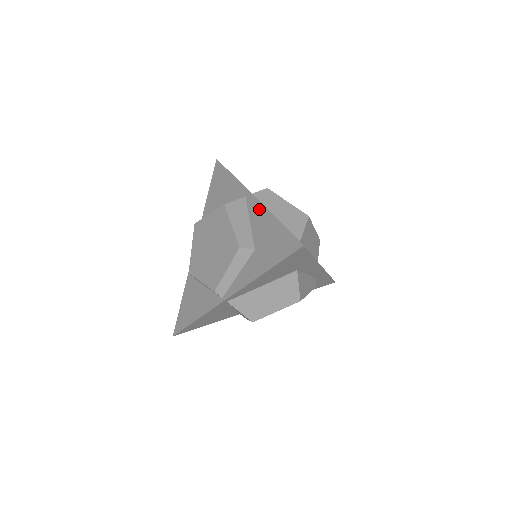
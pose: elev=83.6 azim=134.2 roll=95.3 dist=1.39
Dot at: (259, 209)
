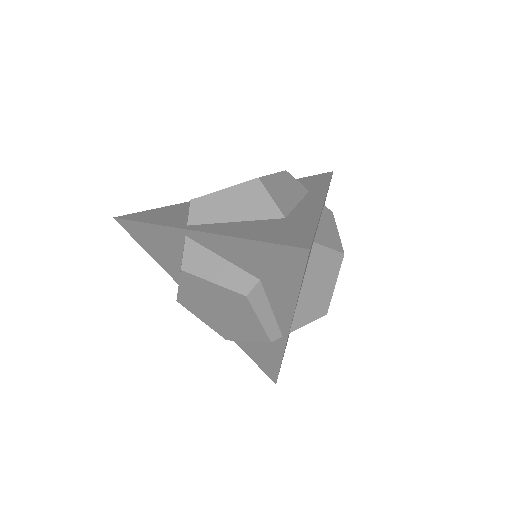
Dot at: (215, 240)
